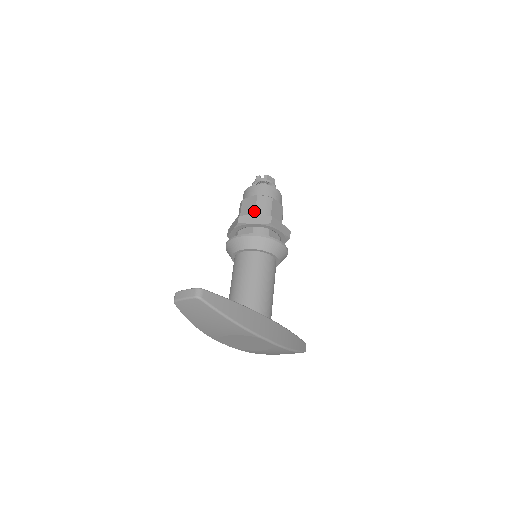
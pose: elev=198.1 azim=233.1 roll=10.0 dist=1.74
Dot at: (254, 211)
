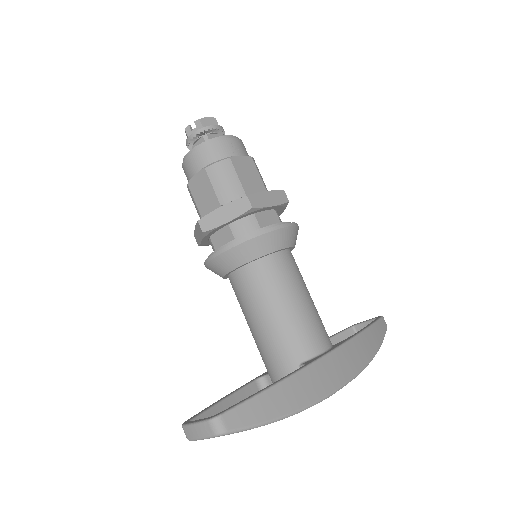
Dot at: (215, 197)
